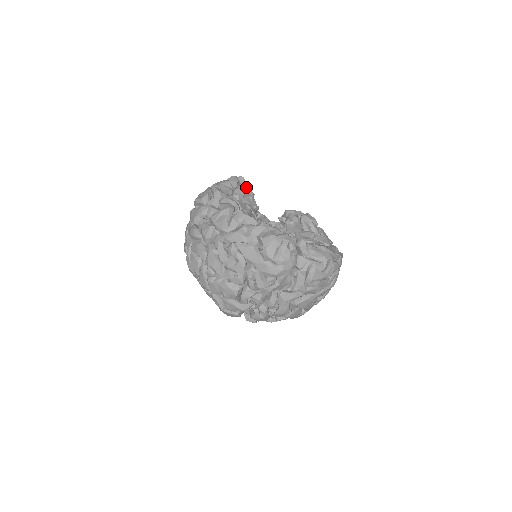
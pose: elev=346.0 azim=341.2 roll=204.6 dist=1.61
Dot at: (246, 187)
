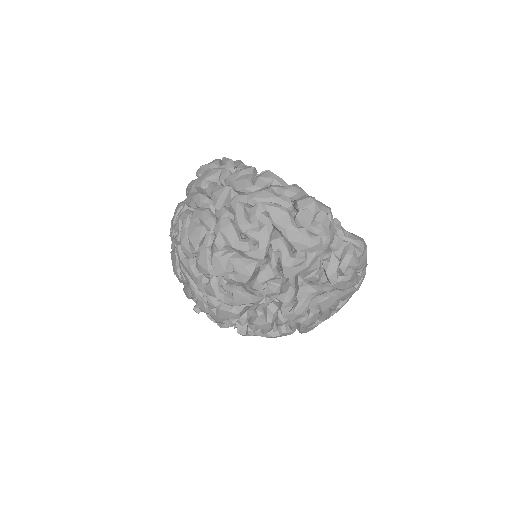
Dot at: occluded
